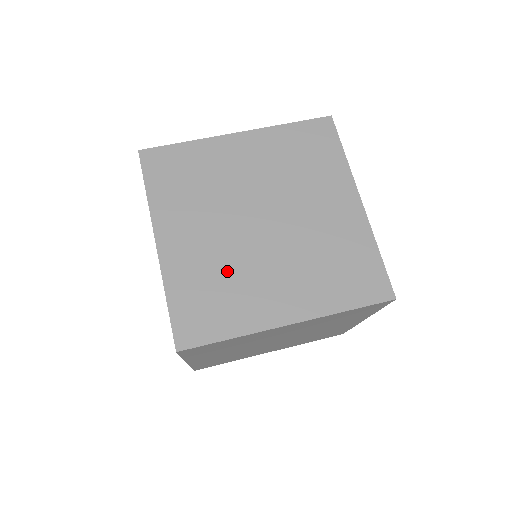
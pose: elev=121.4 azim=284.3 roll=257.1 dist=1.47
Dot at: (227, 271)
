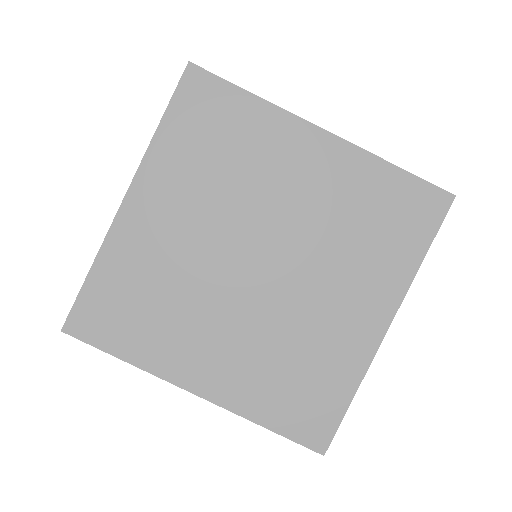
Dot at: (283, 345)
